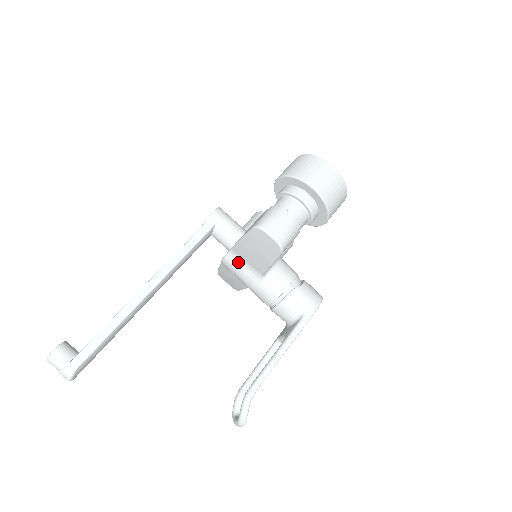
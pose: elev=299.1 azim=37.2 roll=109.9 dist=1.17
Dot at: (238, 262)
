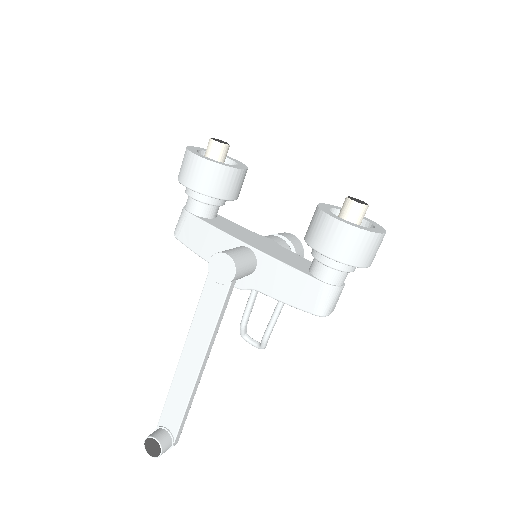
Dot at: occluded
